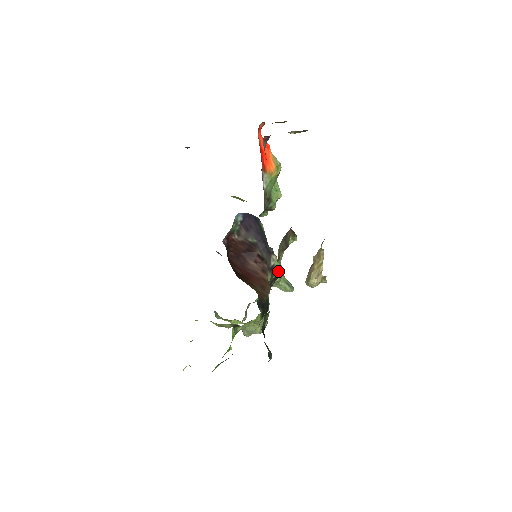
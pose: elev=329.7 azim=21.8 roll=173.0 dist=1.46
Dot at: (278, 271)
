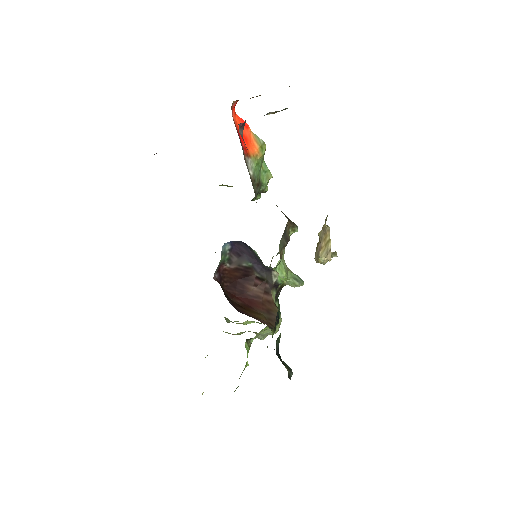
Dot at: (282, 281)
